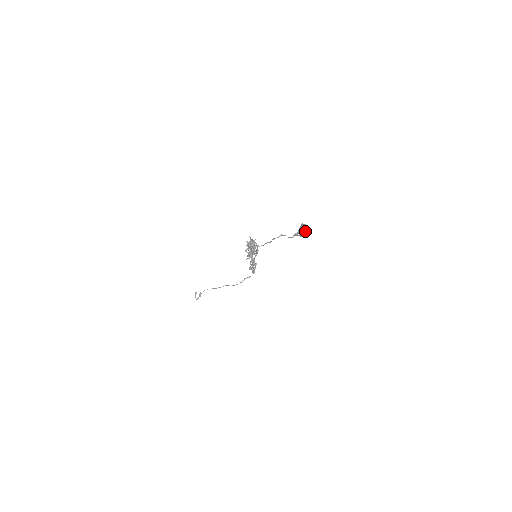
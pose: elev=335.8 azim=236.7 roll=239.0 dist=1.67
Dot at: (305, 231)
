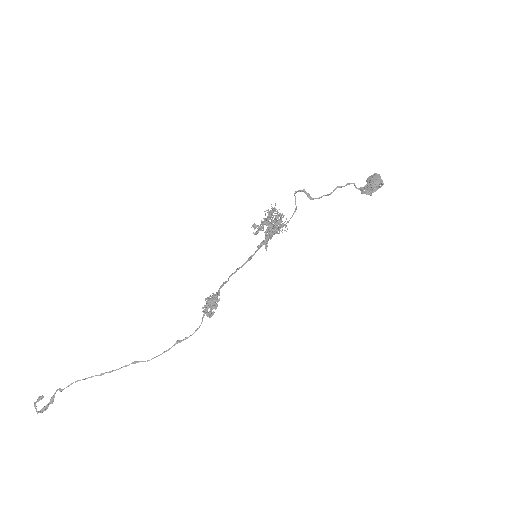
Dot at: (380, 181)
